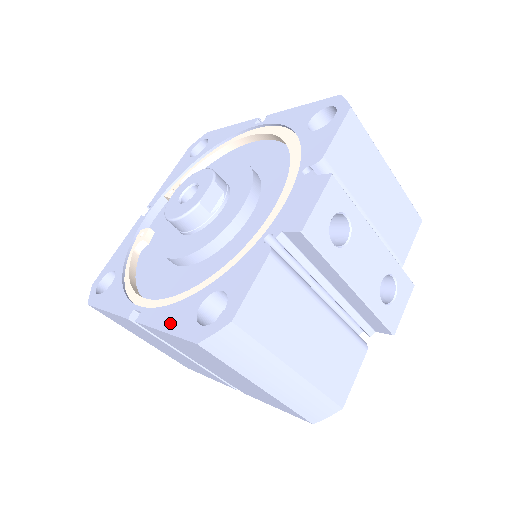
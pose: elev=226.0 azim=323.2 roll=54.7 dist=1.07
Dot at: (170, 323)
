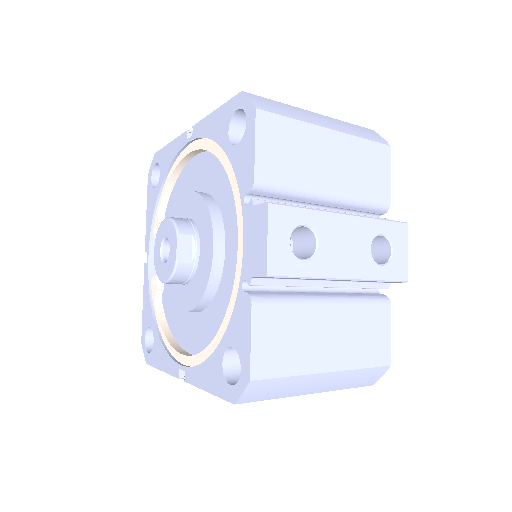
Dot at: (208, 383)
